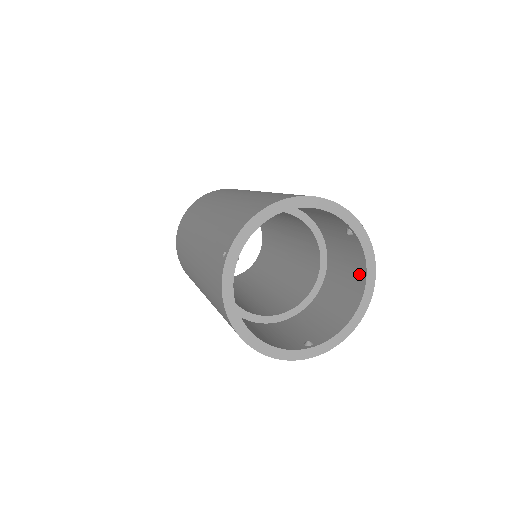
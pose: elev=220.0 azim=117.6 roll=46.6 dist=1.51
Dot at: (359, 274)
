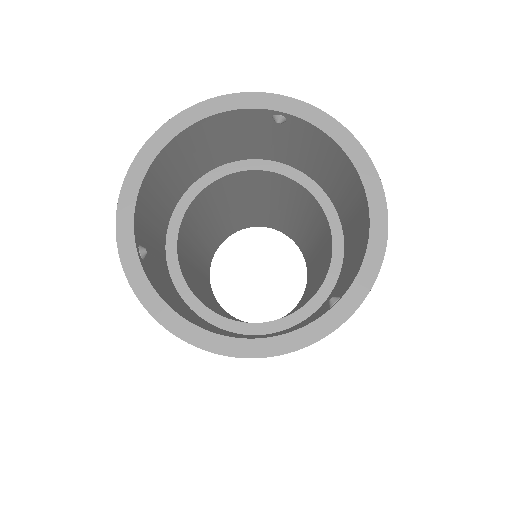
Dot at: (341, 162)
